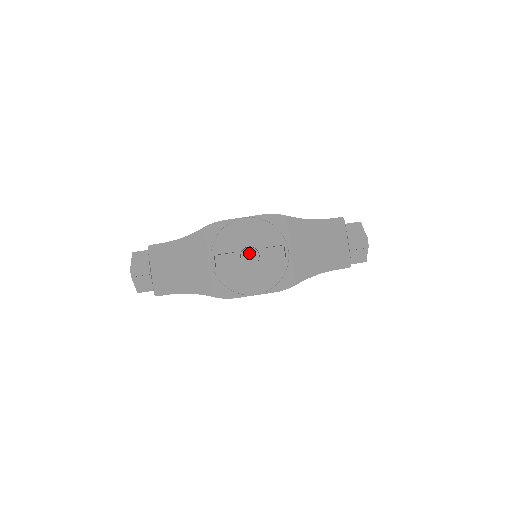
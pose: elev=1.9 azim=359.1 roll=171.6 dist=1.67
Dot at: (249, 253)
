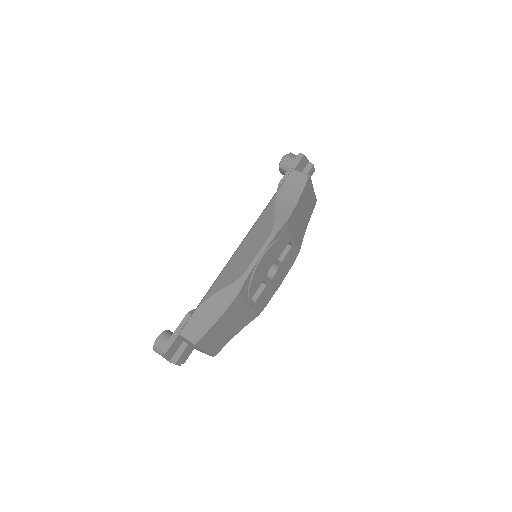
Dot at: occluded
